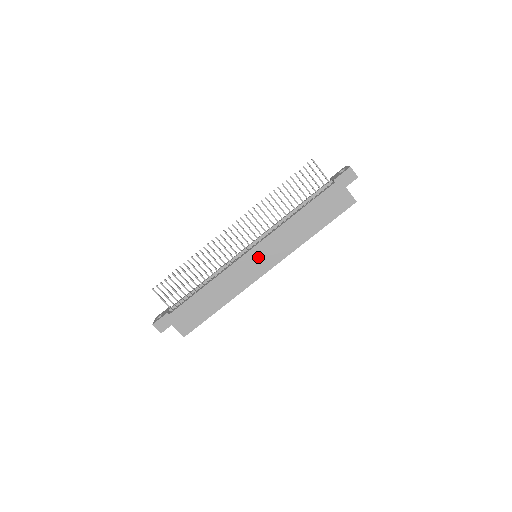
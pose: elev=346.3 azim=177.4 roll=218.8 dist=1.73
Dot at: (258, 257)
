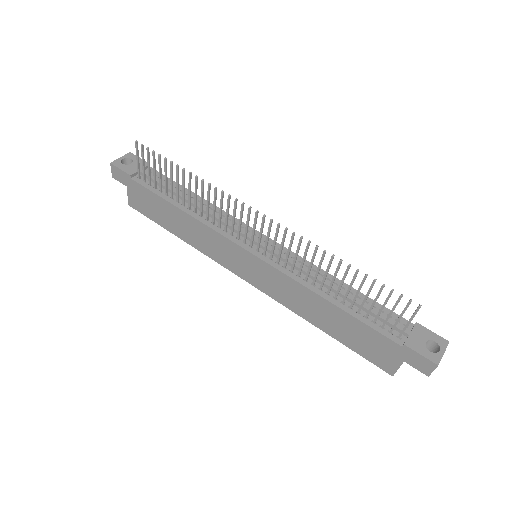
Dot at: (251, 265)
